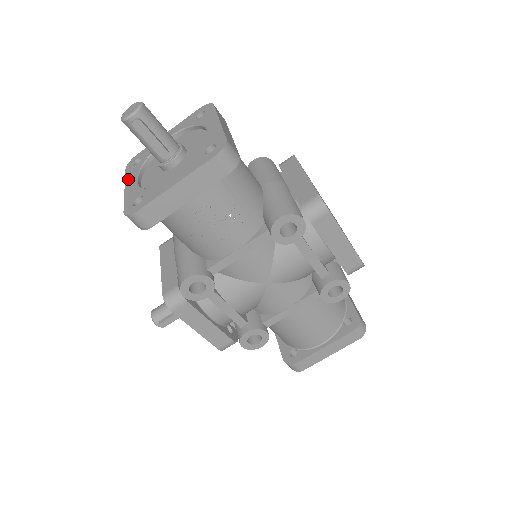
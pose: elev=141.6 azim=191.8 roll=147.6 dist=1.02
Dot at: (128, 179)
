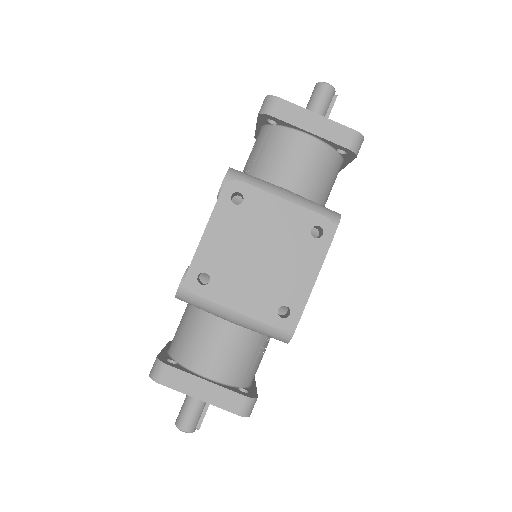
Dot at: occluded
